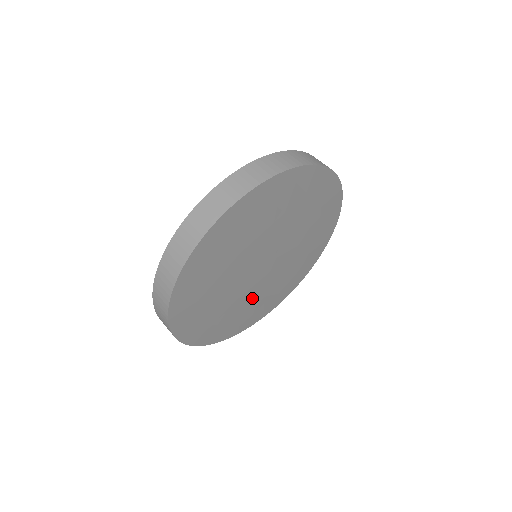
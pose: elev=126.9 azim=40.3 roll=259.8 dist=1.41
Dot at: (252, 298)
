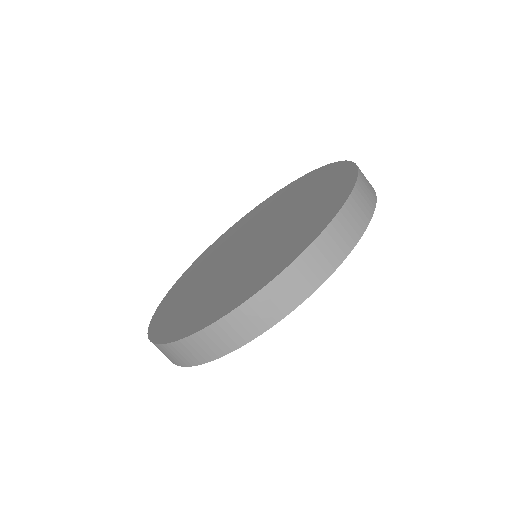
Dot at: occluded
